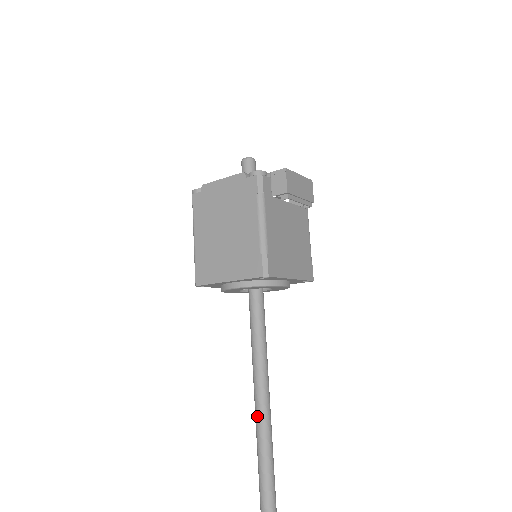
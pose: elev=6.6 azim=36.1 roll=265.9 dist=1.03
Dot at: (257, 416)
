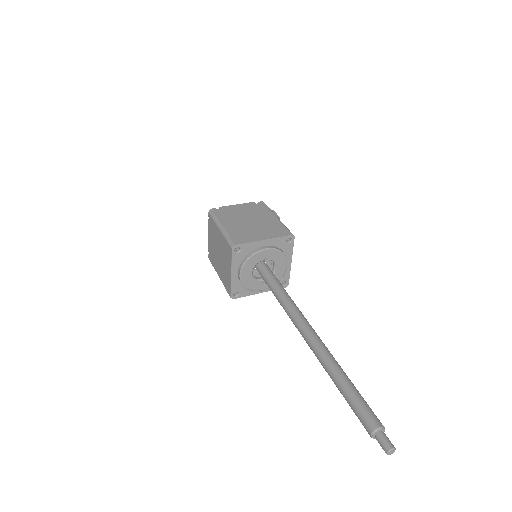
Dot at: (306, 326)
